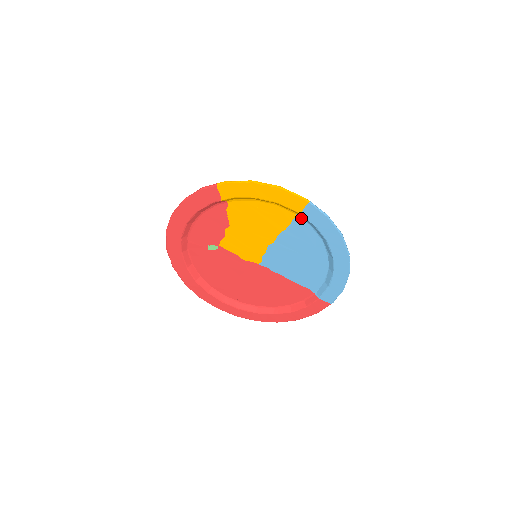
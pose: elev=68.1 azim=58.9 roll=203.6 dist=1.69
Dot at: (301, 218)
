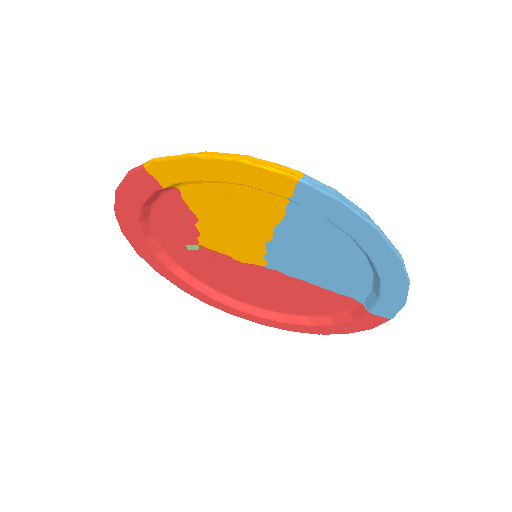
Dot at: occluded
